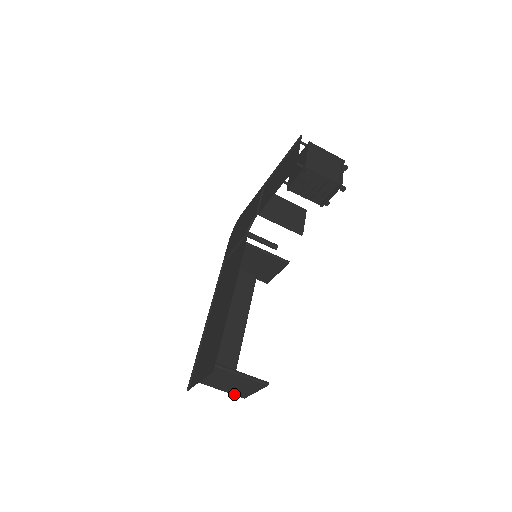
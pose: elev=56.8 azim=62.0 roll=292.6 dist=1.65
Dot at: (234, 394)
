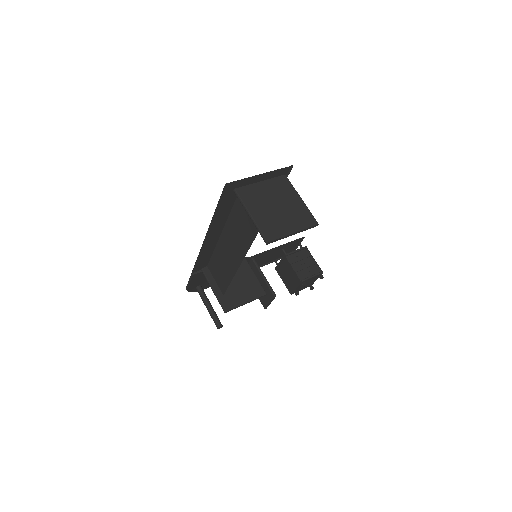
Dot at: (262, 229)
